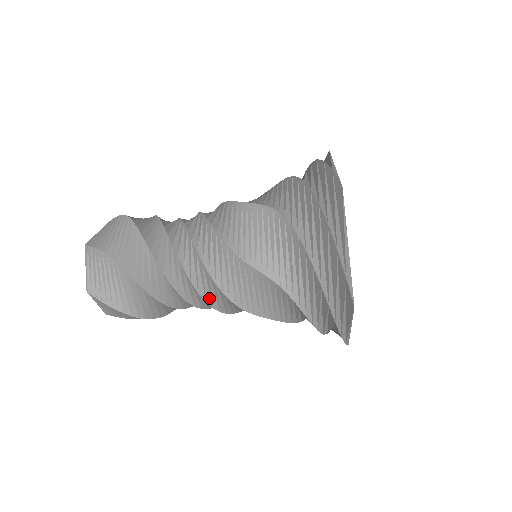
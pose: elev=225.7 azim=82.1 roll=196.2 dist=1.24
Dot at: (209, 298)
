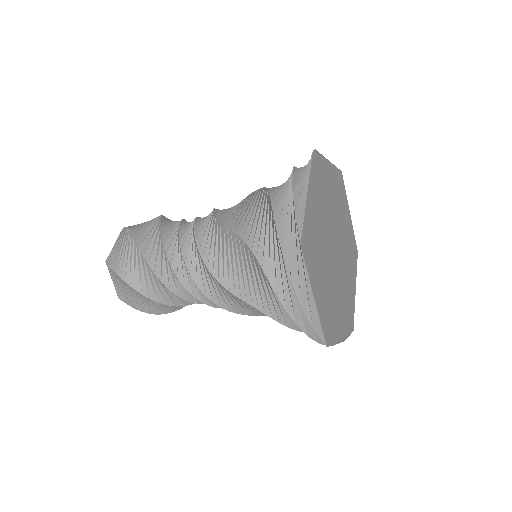
Dot at: (215, 304)
